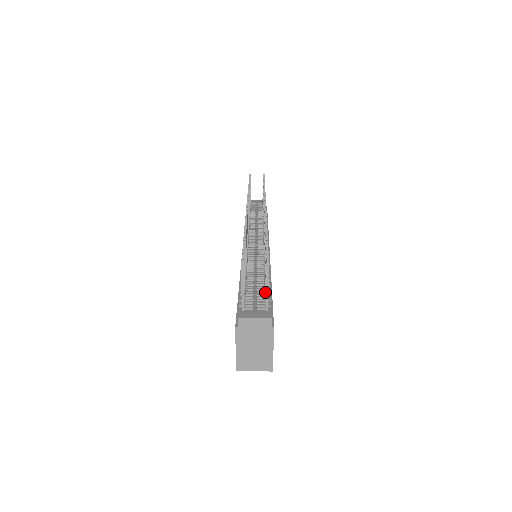
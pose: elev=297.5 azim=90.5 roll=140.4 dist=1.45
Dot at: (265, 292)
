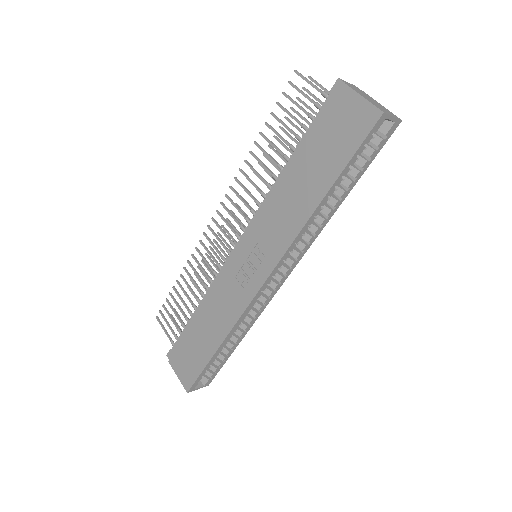
Dot at: occluded
